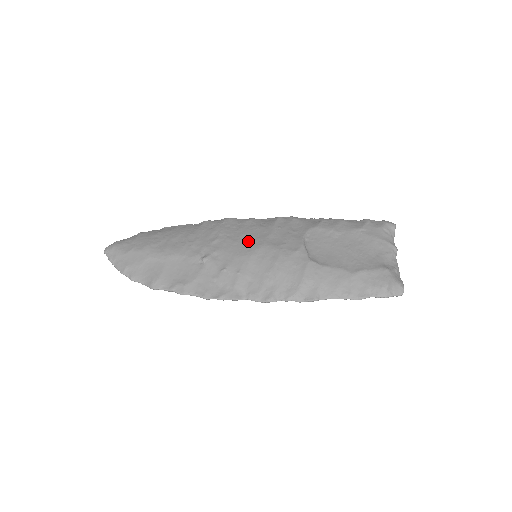
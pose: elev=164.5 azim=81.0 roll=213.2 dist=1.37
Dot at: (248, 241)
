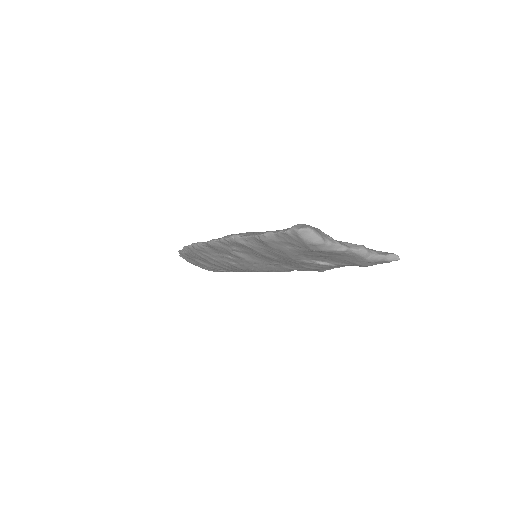
Dot at: occluded
